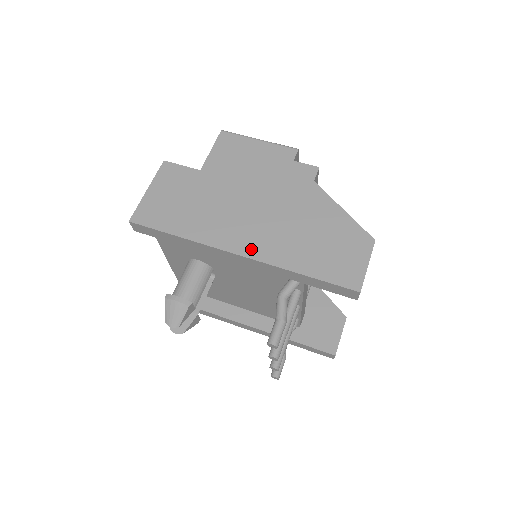
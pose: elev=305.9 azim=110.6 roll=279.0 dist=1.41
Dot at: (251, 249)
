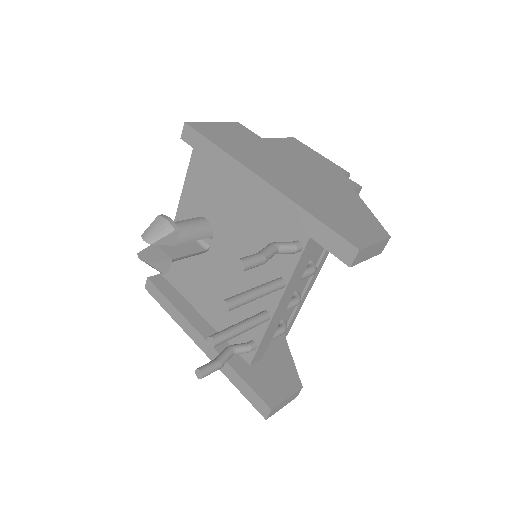
Dot at: (275, 182)
